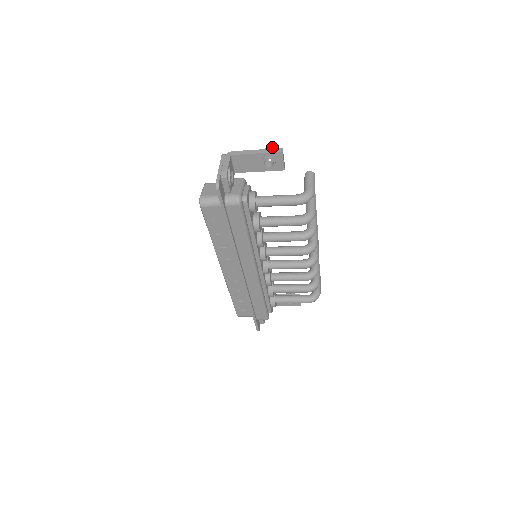
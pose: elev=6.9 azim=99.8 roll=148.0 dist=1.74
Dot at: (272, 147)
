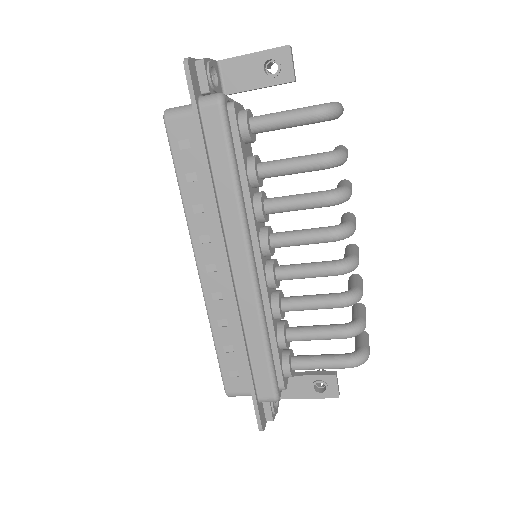
Dot at: occluded
